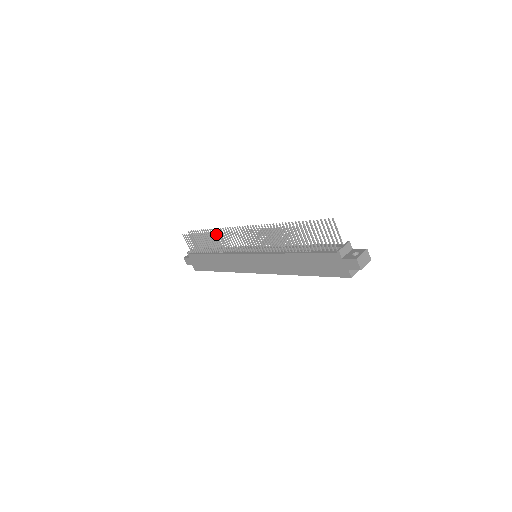
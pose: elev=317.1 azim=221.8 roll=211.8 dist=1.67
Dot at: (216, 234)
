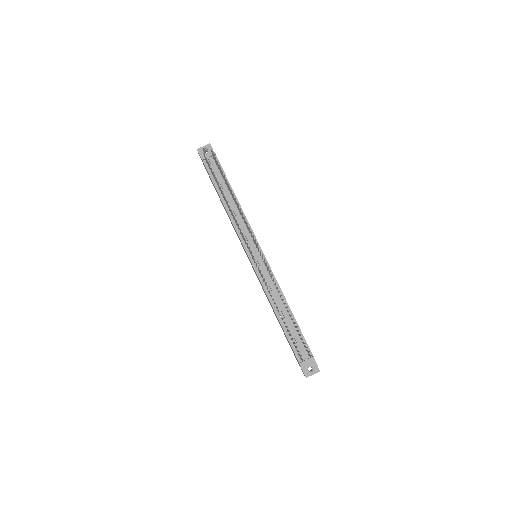
Dot at: (232, 213)
